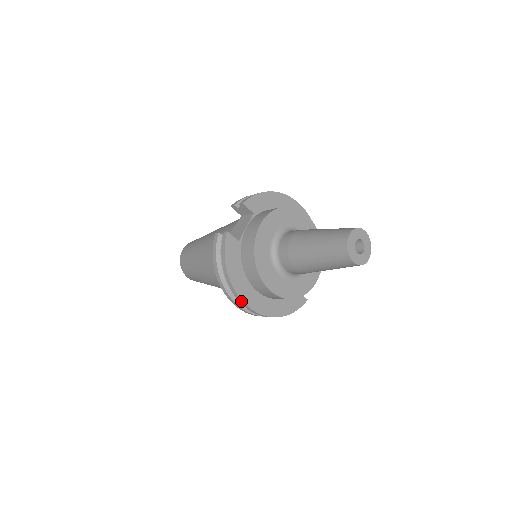
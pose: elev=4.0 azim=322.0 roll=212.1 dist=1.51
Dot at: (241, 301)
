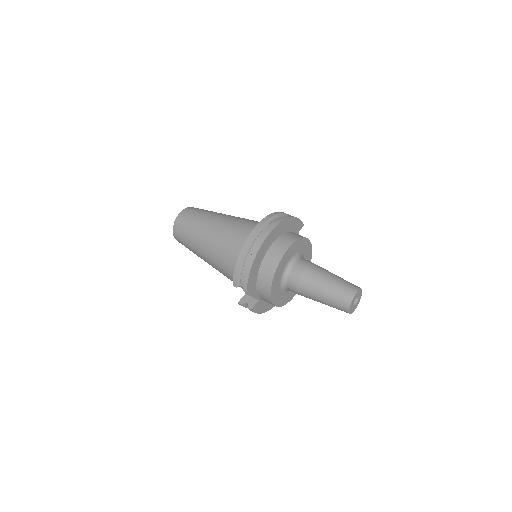
Dot at: occluded
